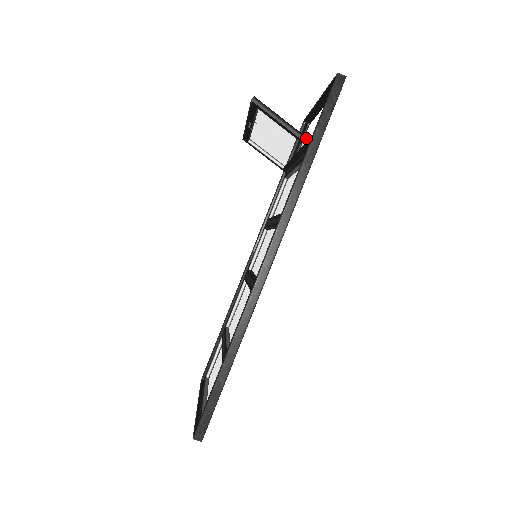
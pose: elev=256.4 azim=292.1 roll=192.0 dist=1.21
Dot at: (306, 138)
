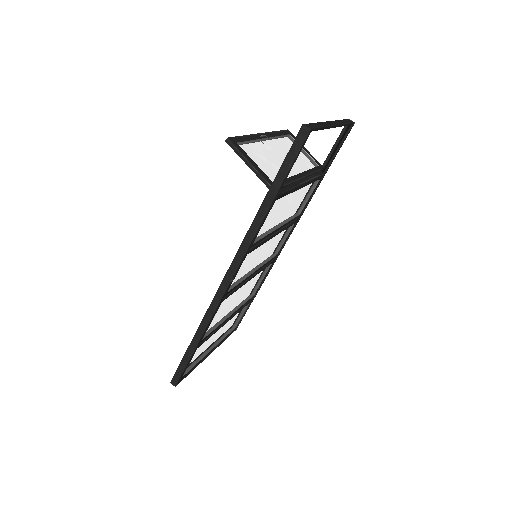
Dot at: (268, 183)
